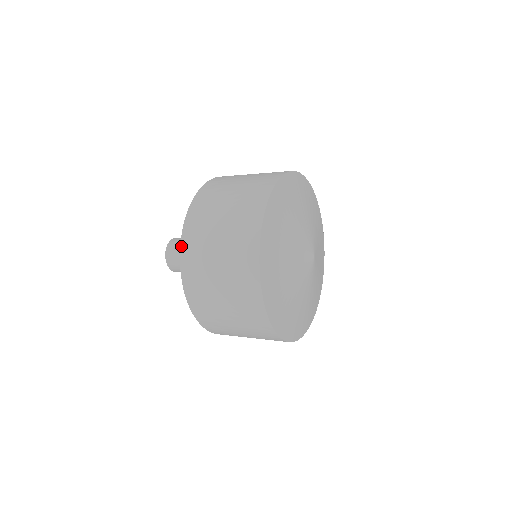
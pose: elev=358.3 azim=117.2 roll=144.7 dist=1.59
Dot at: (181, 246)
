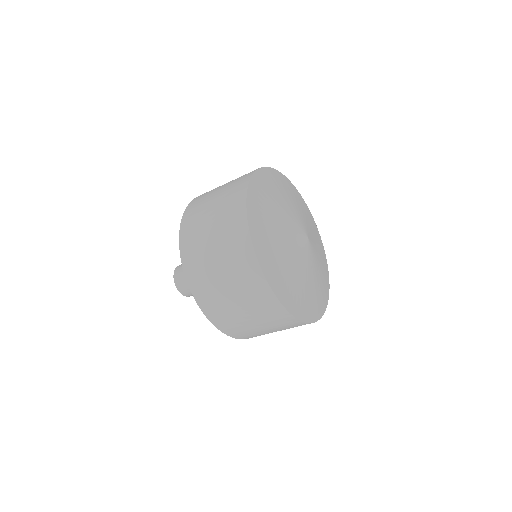
Dot at: occluded
